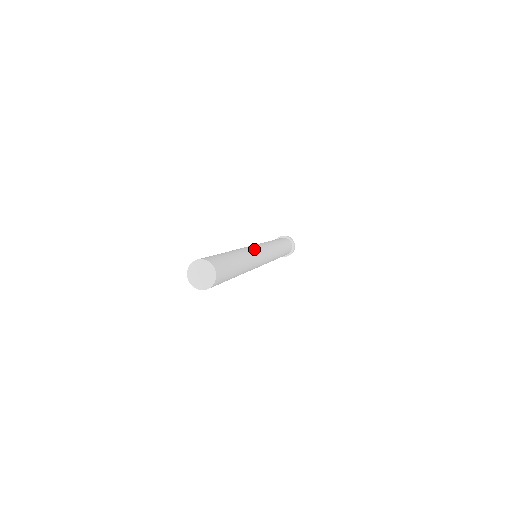
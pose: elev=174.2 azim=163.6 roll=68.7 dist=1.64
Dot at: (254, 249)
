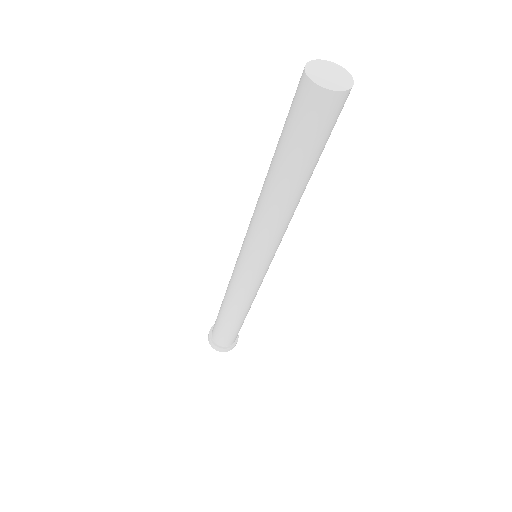
Dot at: occluded
